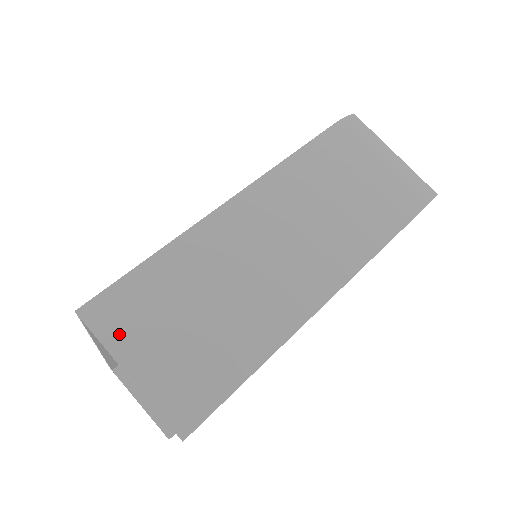
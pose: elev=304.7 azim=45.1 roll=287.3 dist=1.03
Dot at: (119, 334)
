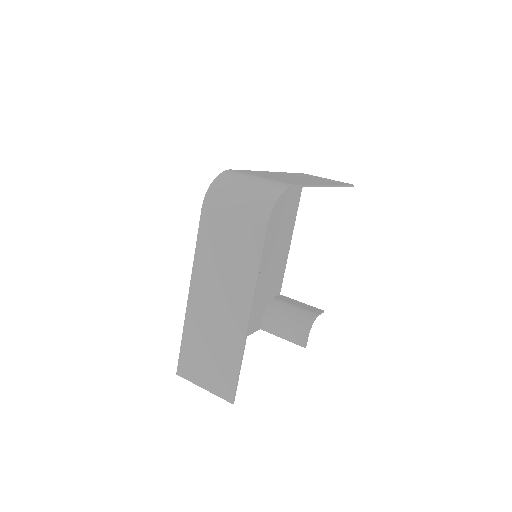
Dot at: (192, 375)
